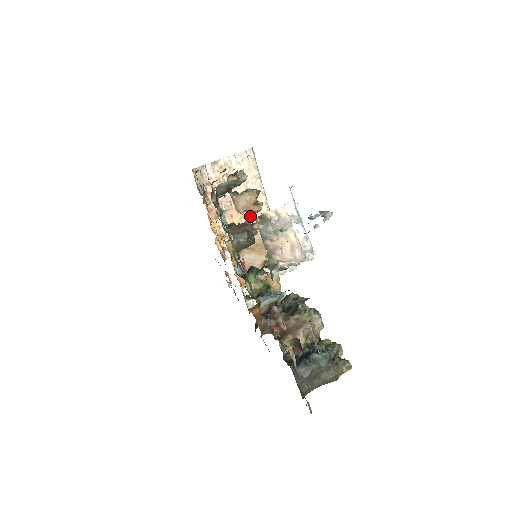
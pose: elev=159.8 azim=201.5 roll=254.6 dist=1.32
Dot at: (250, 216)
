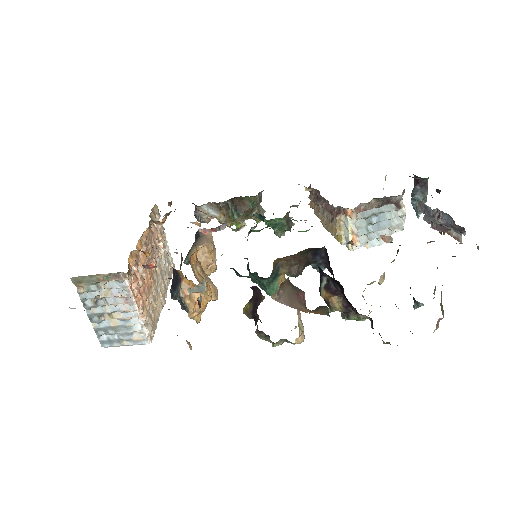
Dot at: (153, 291)
